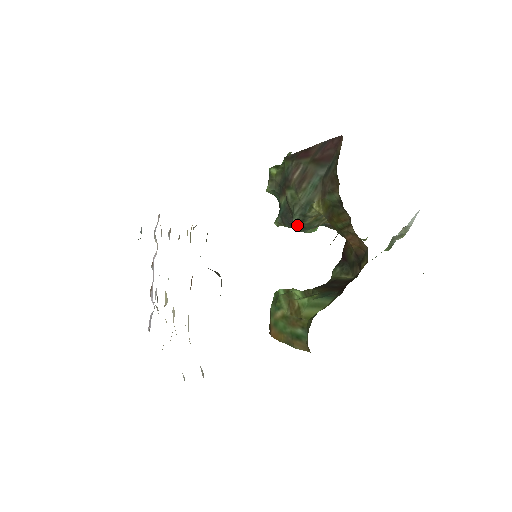
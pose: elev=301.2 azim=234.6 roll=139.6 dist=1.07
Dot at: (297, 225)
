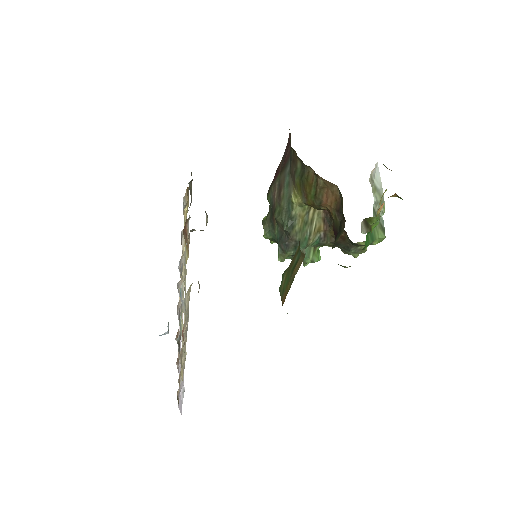
Dot at: (291, 237)
